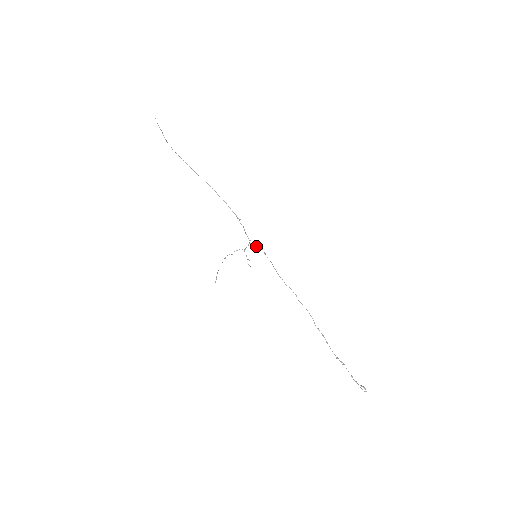
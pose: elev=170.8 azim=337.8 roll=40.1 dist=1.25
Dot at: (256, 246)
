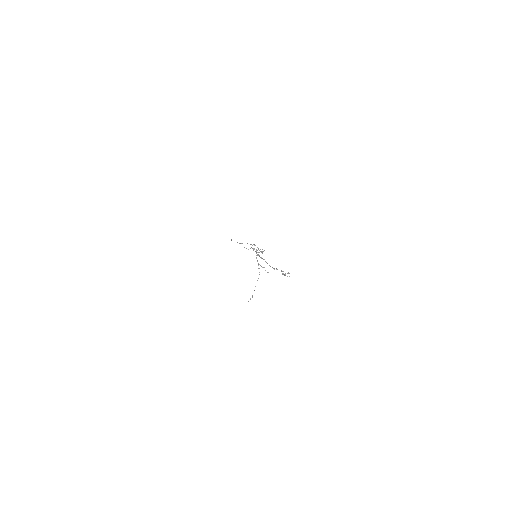
Dot at: (252, 248)
